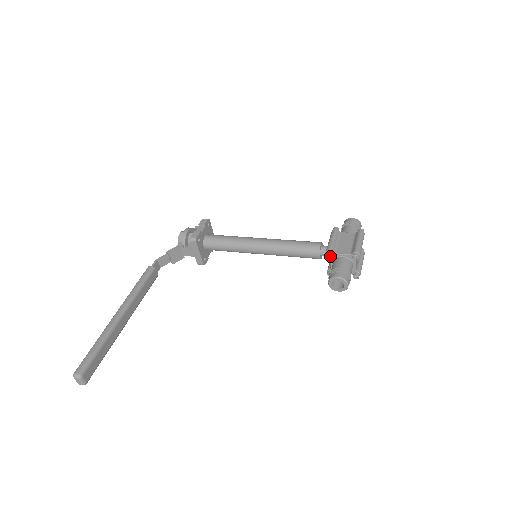
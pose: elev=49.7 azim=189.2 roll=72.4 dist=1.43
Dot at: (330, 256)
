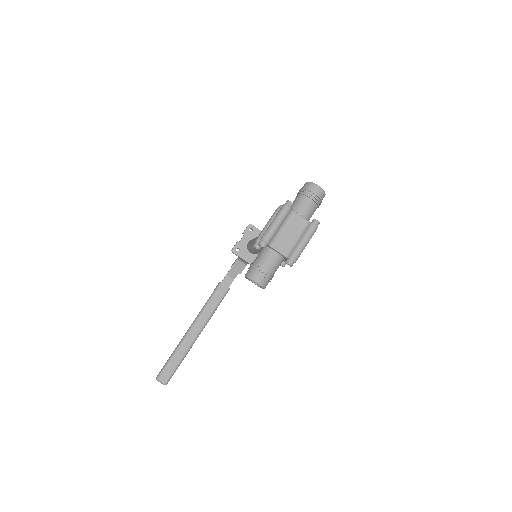
Dot at: (257, 248)
